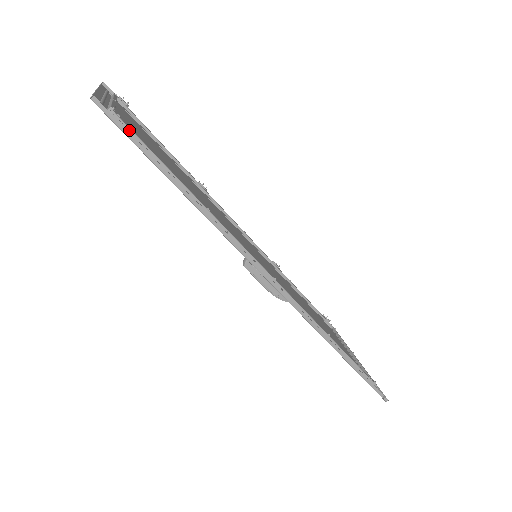
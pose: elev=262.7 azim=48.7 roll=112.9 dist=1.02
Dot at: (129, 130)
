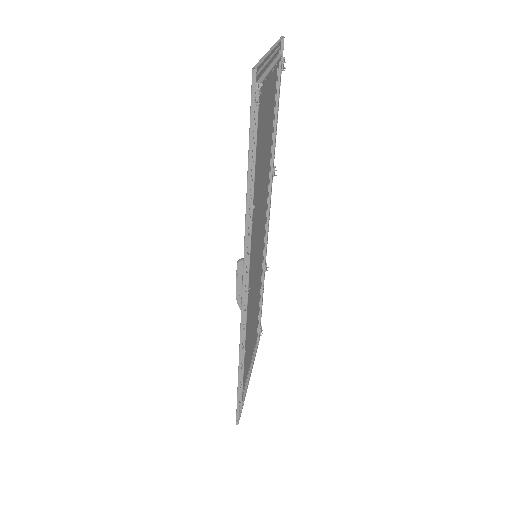
Dot at: (257, 110)
